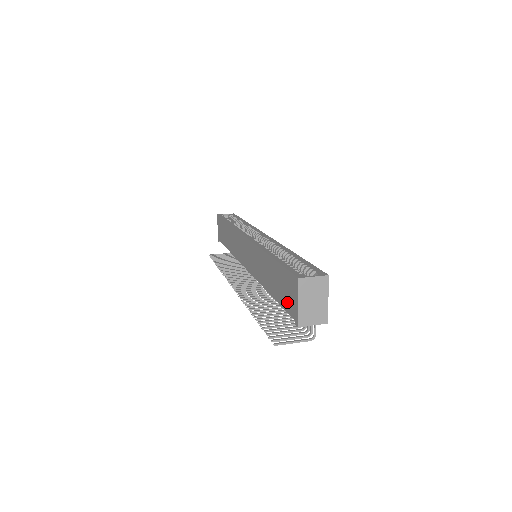
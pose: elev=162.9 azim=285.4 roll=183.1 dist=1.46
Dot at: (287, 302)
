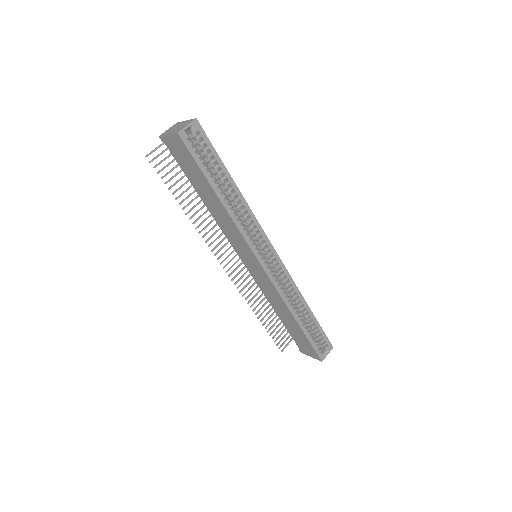
Dot at: (299, 343)
